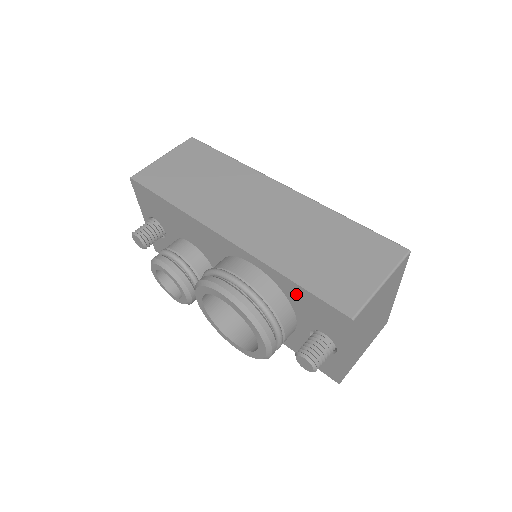
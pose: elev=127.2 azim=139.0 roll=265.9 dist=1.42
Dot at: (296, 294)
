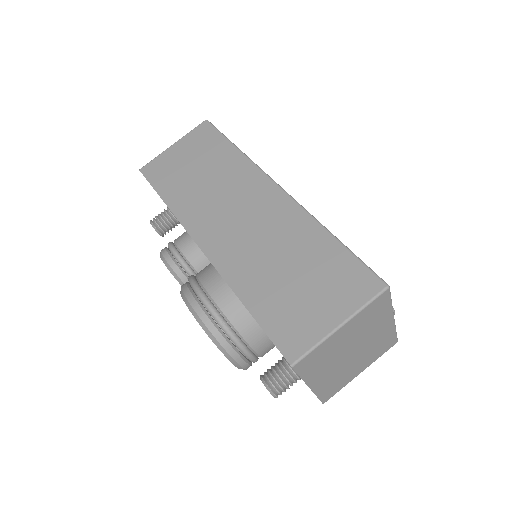
Dot at: occluded
